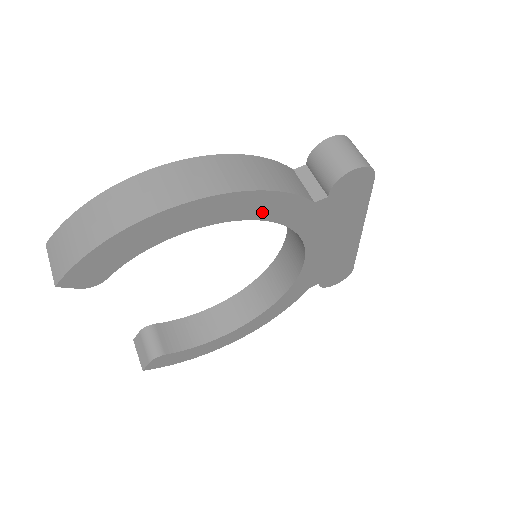
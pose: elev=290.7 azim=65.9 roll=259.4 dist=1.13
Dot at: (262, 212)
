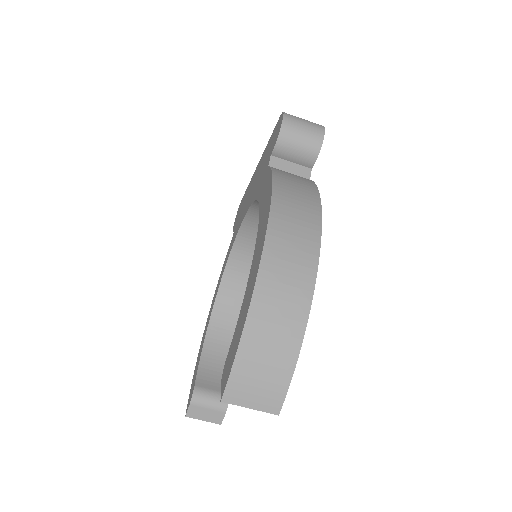
Dot at: occluded
